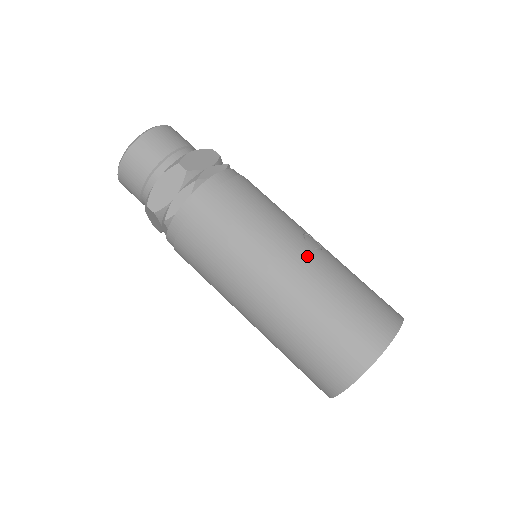
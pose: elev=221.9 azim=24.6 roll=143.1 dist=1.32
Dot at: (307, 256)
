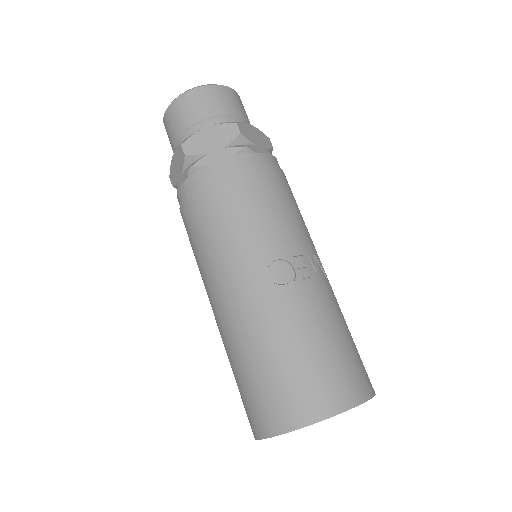
Dot at: (255, 292)
